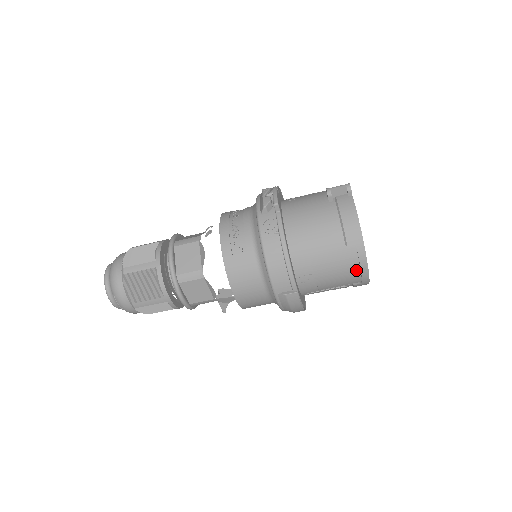
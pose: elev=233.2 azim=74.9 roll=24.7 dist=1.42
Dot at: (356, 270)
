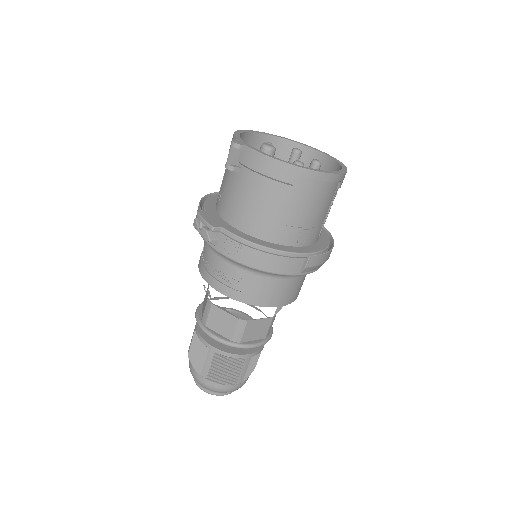
Dot at: (324, 185)
